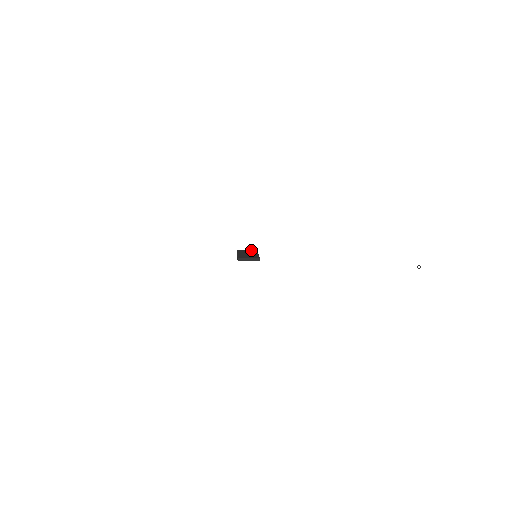
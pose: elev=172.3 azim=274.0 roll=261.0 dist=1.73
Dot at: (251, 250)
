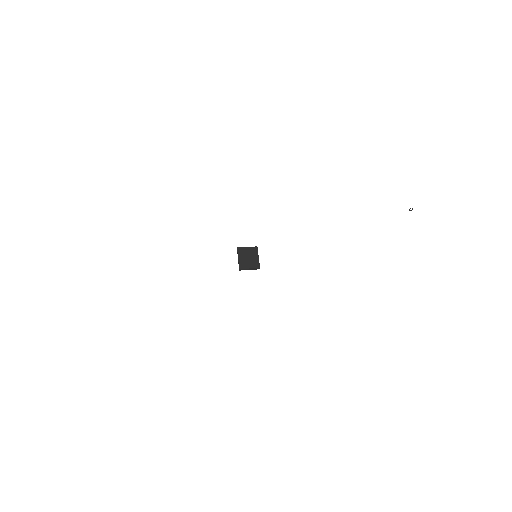
Dot at: (251, 247)
